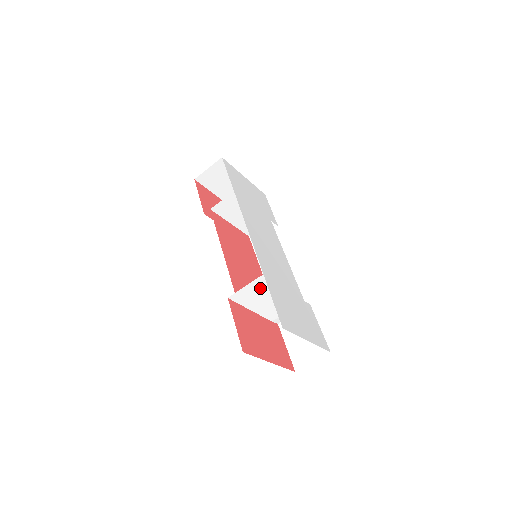
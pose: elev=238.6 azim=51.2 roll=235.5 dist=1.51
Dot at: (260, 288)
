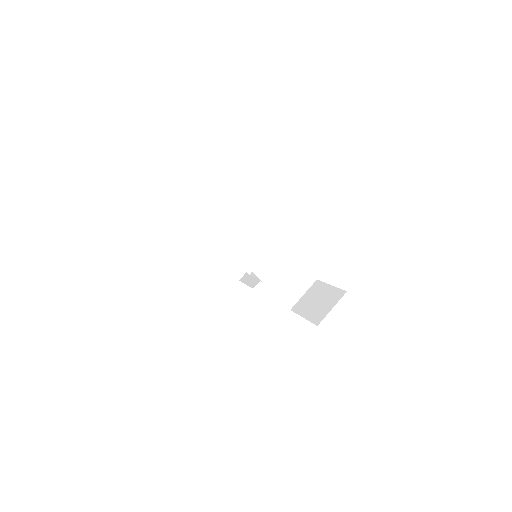
Dot at: (262, 242)
